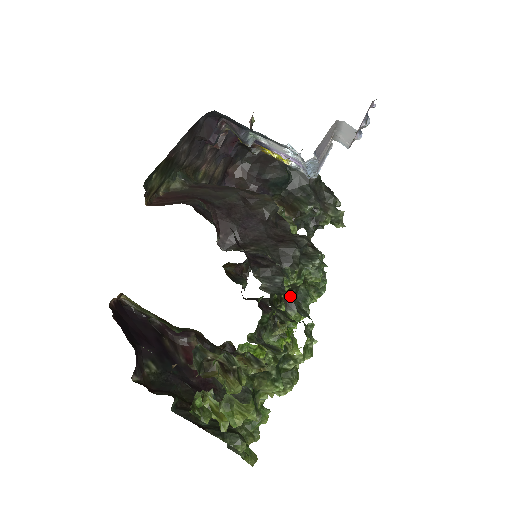
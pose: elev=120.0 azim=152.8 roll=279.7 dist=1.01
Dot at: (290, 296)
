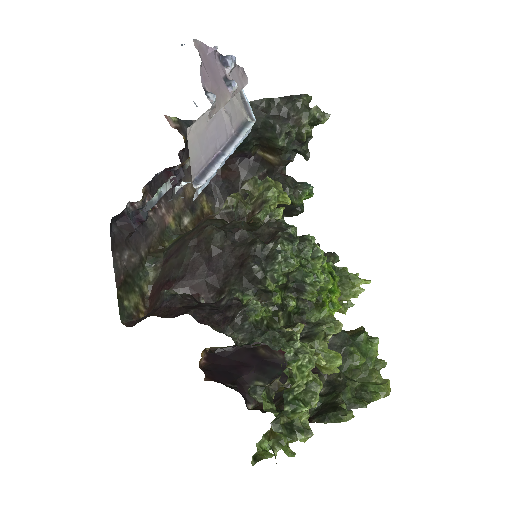
Dot at: (260, 338)
